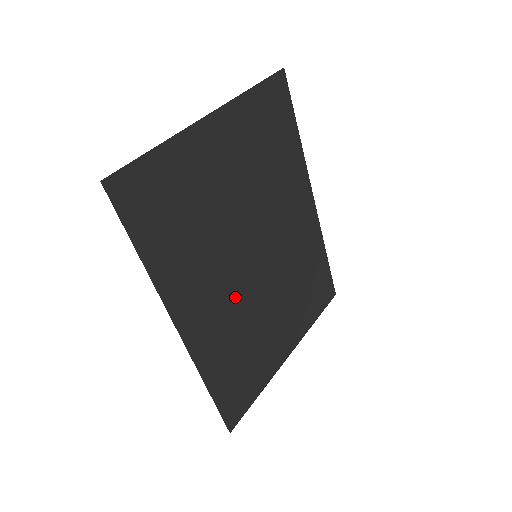
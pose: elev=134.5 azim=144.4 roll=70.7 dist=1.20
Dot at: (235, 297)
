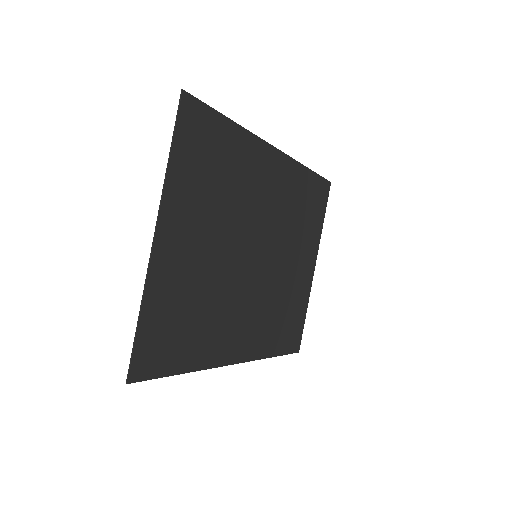
Dot at: (258, 298)
